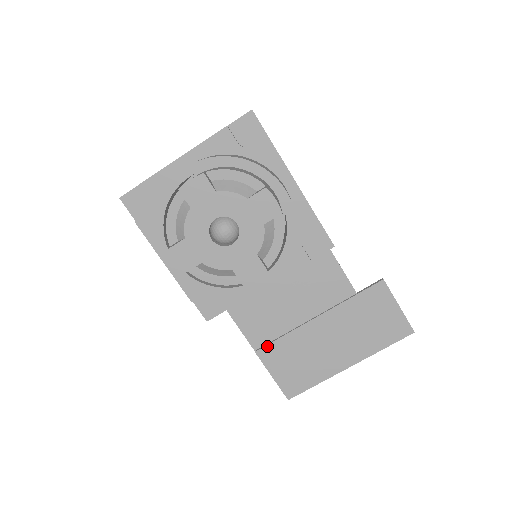
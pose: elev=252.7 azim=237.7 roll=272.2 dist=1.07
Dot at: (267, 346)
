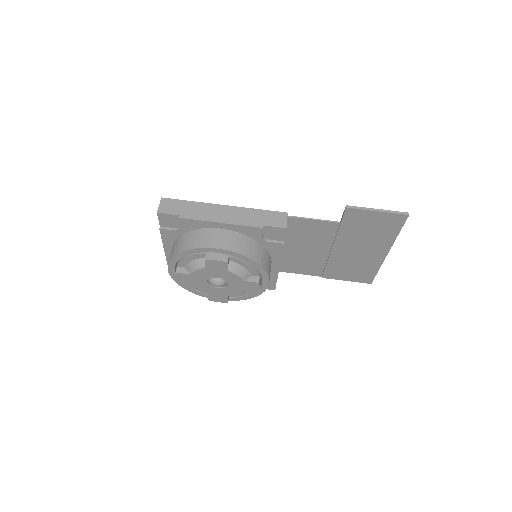
Dot at: (324, 272)
